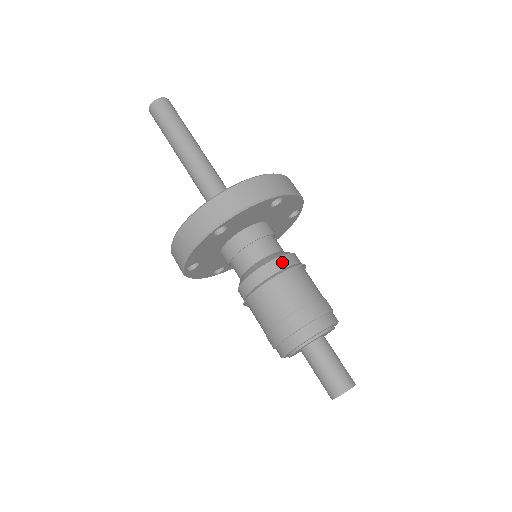
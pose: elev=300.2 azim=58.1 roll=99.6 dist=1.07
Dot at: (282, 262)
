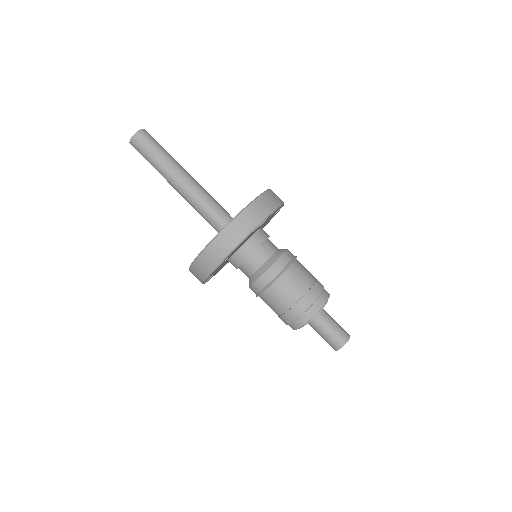
Dot at: (278, 266)
